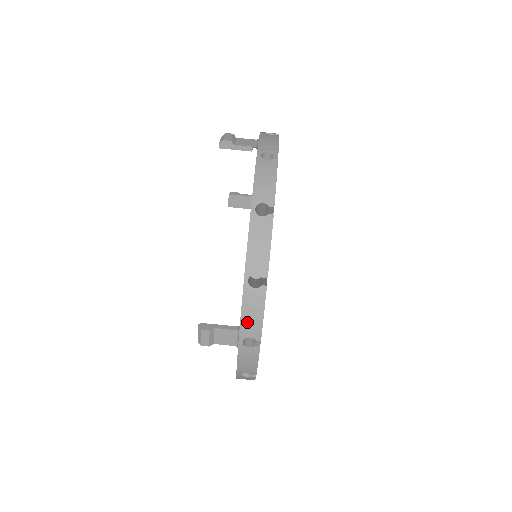
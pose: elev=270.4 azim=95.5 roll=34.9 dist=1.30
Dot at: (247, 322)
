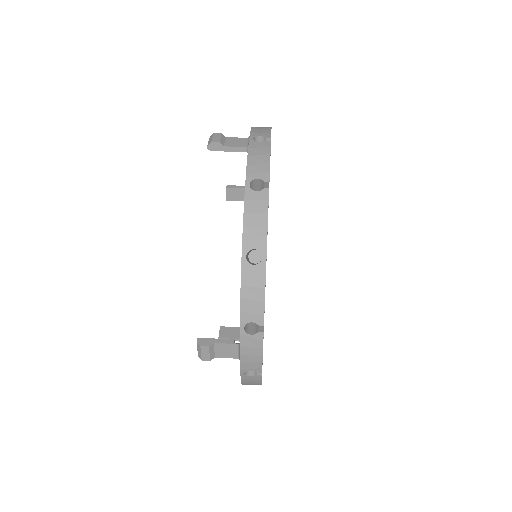
Dot at: (257, 131)
